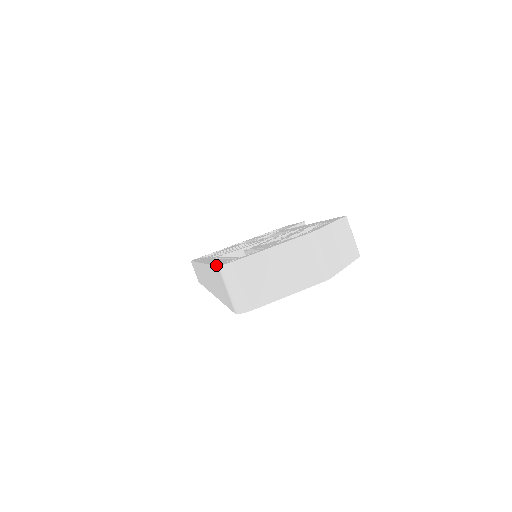
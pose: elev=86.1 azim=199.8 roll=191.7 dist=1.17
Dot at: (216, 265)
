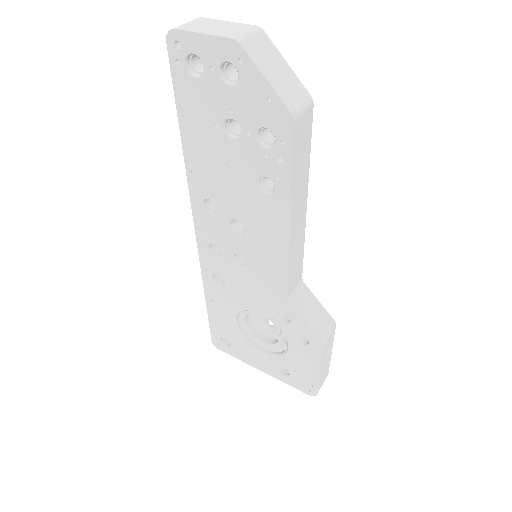
Dot at: occluded
